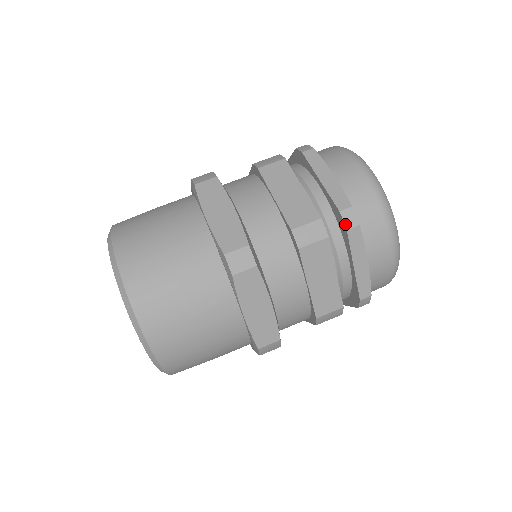
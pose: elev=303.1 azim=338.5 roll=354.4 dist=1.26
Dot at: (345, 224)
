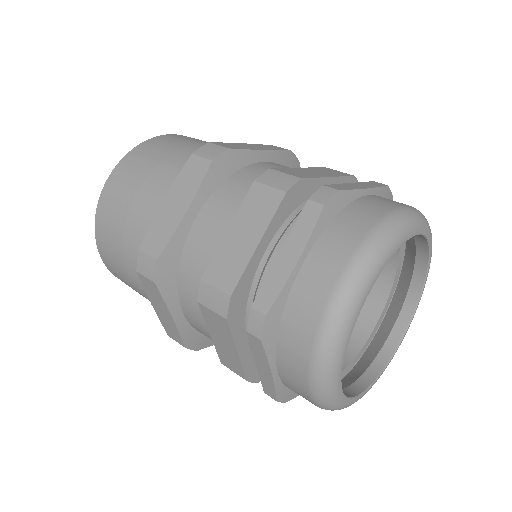
Dot at: (248, 324)
